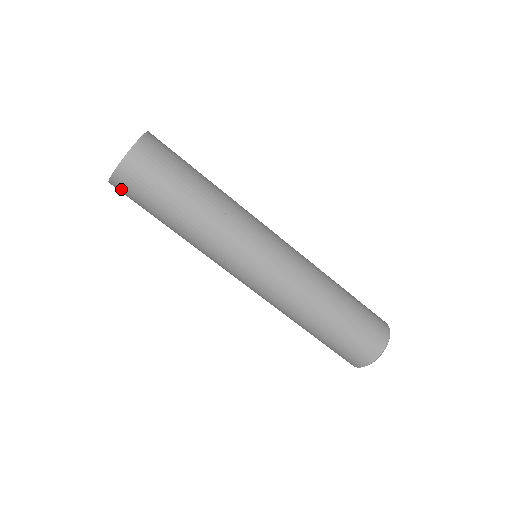
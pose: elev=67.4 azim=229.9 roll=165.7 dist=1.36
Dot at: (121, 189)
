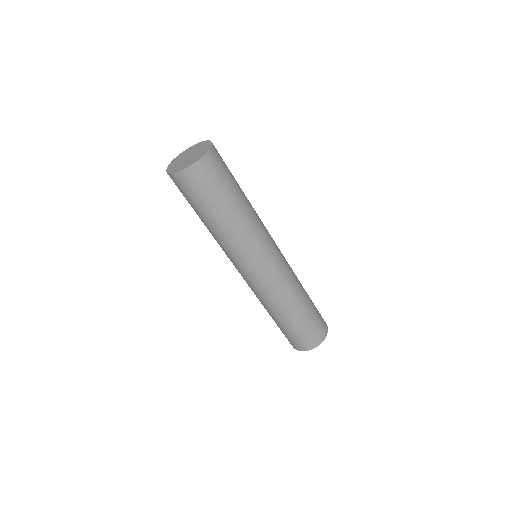
Dot at: (177, 183)
